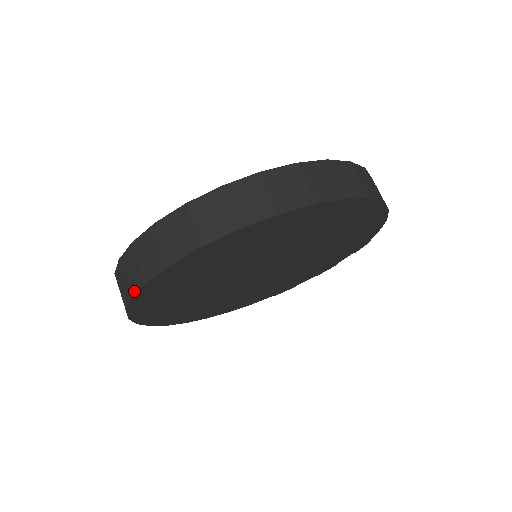
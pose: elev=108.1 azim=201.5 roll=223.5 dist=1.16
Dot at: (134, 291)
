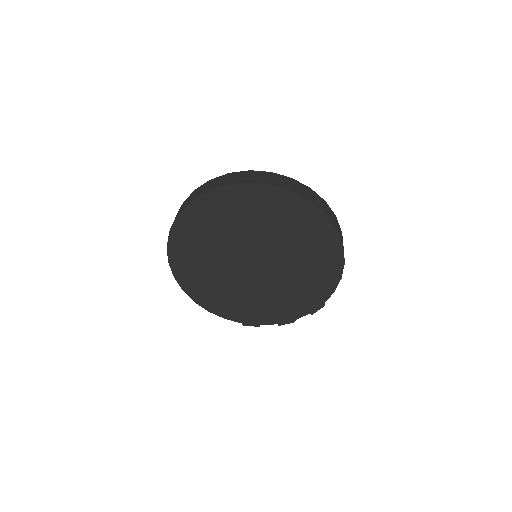
Dot at: (195, 198)
